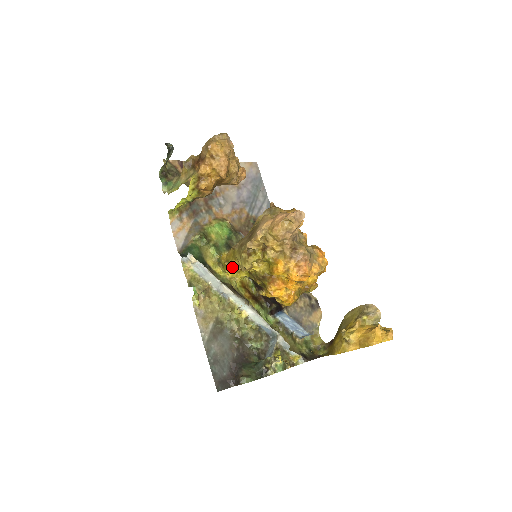
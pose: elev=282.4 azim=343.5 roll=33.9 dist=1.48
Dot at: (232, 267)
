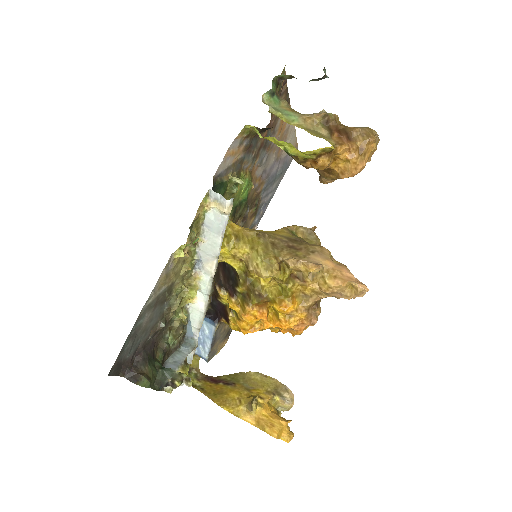
Dot at: (238, 249)
